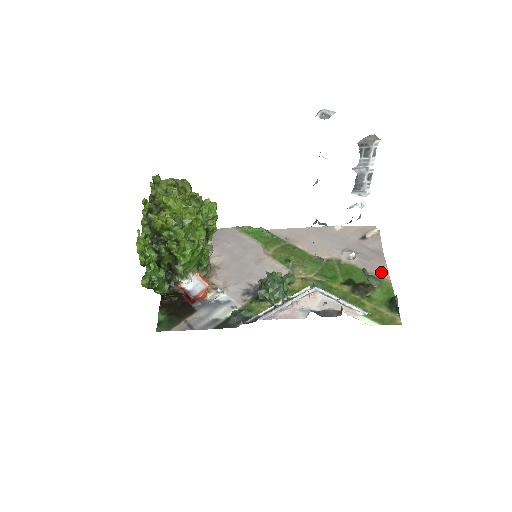
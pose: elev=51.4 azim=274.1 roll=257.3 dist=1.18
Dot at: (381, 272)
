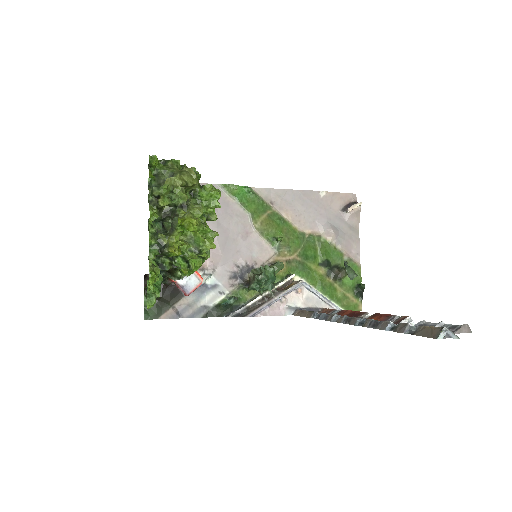
Dot at: (354, 253)
